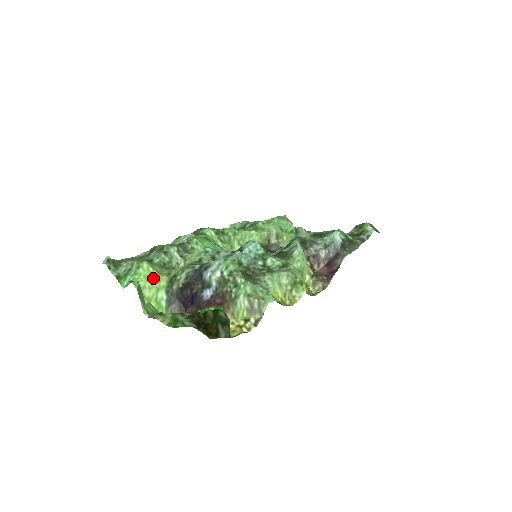
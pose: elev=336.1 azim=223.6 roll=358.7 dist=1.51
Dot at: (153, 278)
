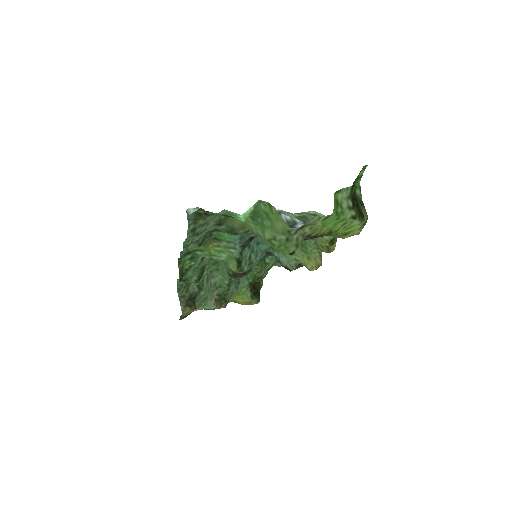
Dot at: (247, 225)
